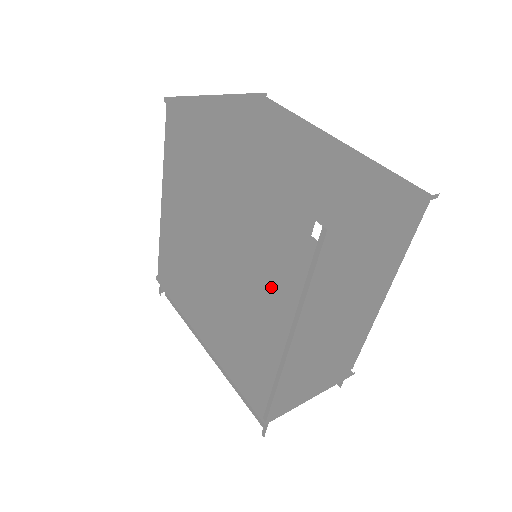
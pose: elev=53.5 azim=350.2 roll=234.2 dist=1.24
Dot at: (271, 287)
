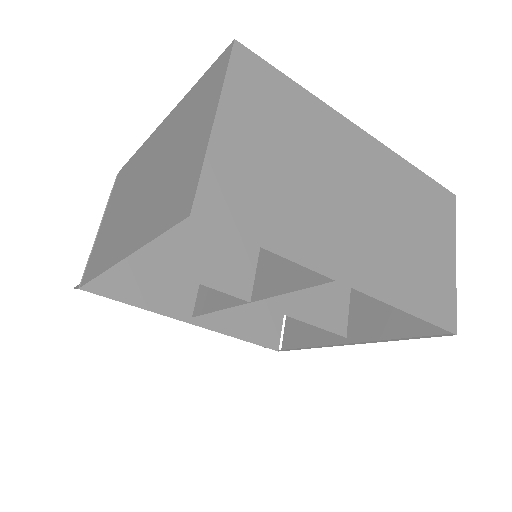
Dot at: (304, 297)
